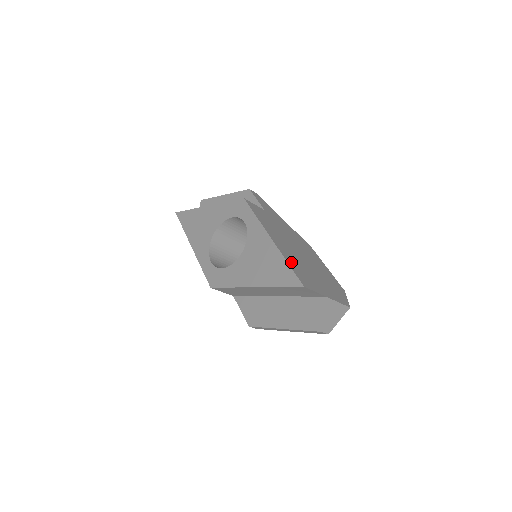
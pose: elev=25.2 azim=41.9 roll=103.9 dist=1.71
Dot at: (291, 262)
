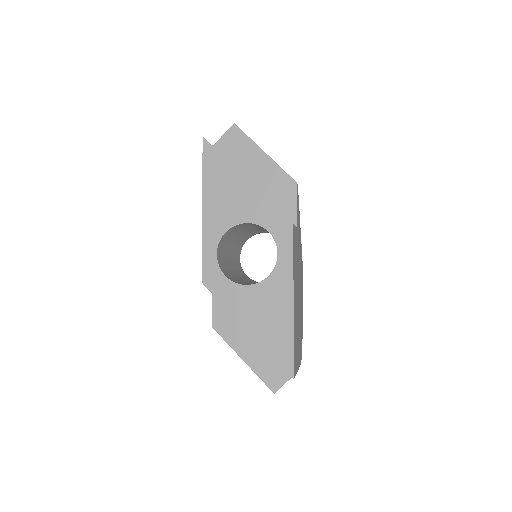
Dot at: occluded
